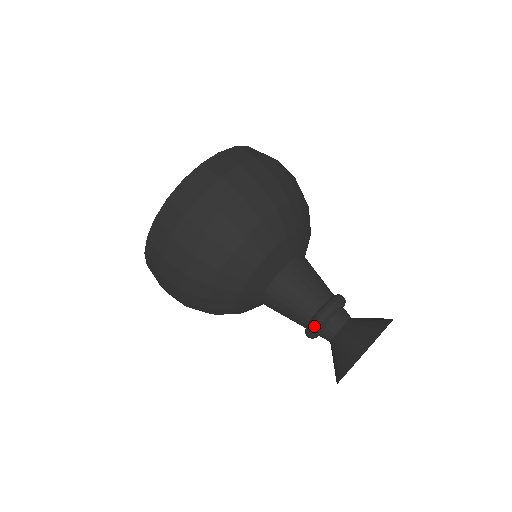
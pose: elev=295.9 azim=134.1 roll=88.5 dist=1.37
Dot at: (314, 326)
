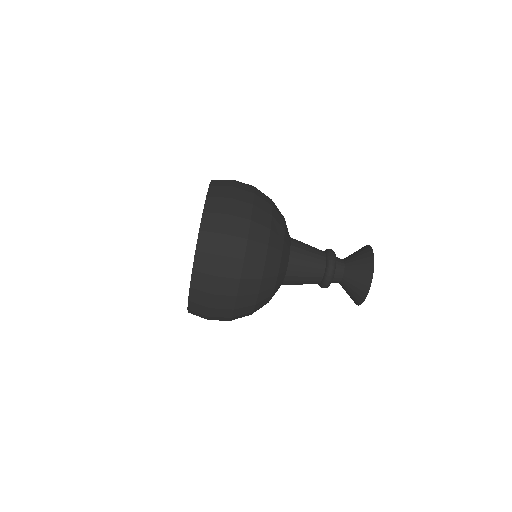
Dot at: (326, 286)
